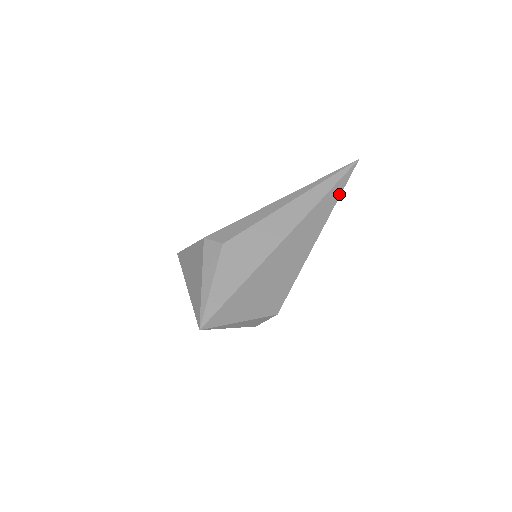
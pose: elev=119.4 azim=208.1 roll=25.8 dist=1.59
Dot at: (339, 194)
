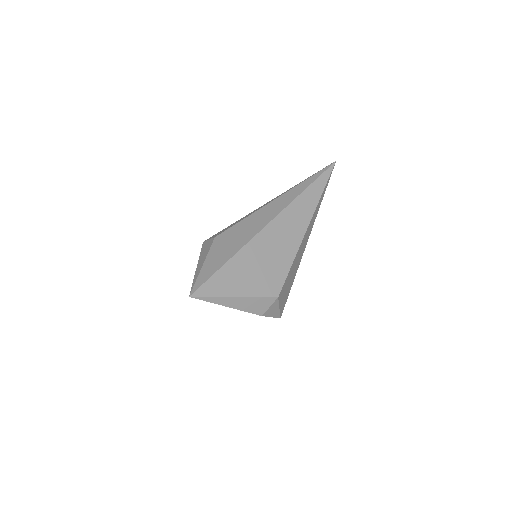
Dot at: (322, 189)
